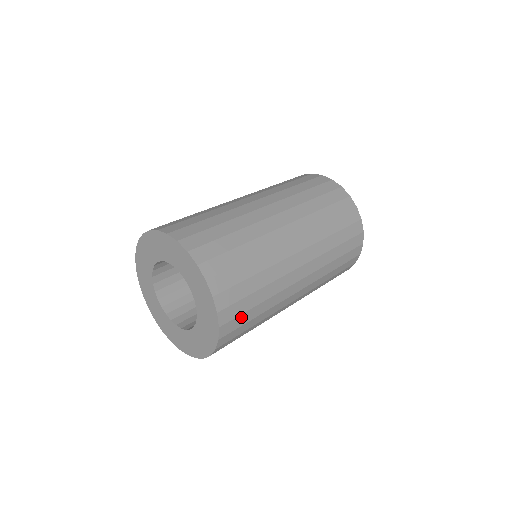
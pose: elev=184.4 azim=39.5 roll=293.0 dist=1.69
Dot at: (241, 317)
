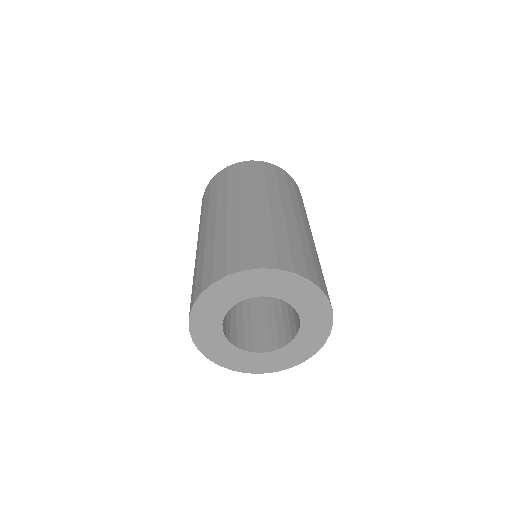
Dot at: occluded
